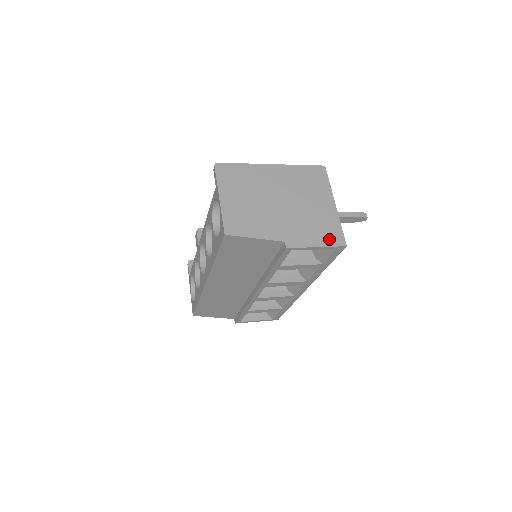
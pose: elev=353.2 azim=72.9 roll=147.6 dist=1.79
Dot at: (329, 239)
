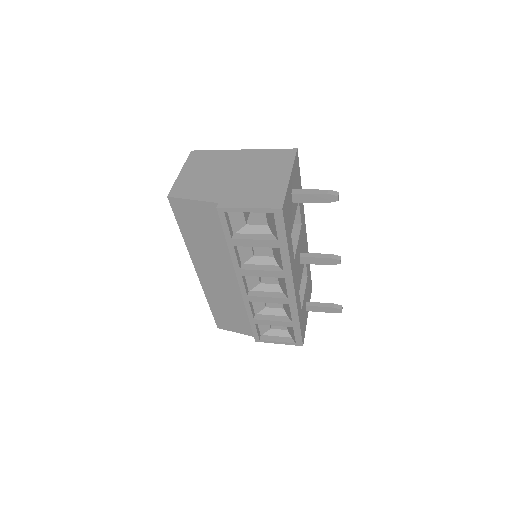
Dot at: (266, 202)
